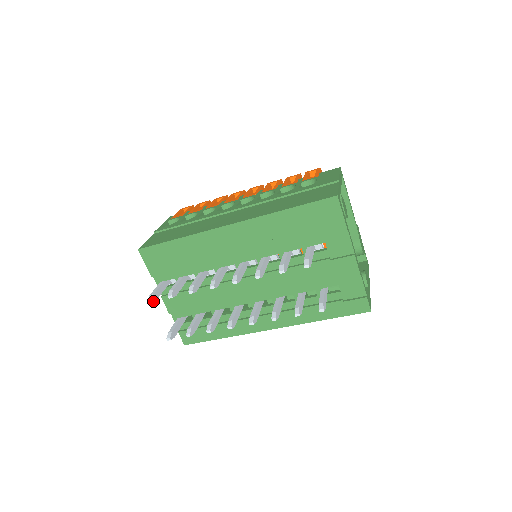
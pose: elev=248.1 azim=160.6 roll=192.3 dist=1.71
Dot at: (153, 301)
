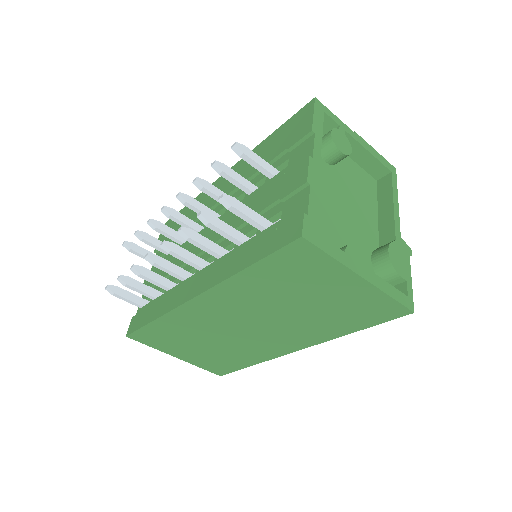
Dot at: (126, 244)
